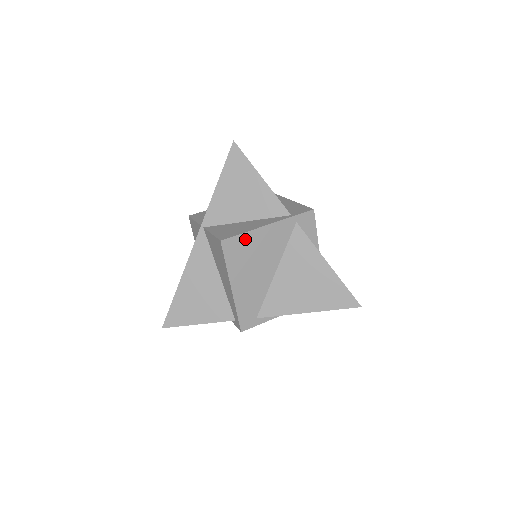
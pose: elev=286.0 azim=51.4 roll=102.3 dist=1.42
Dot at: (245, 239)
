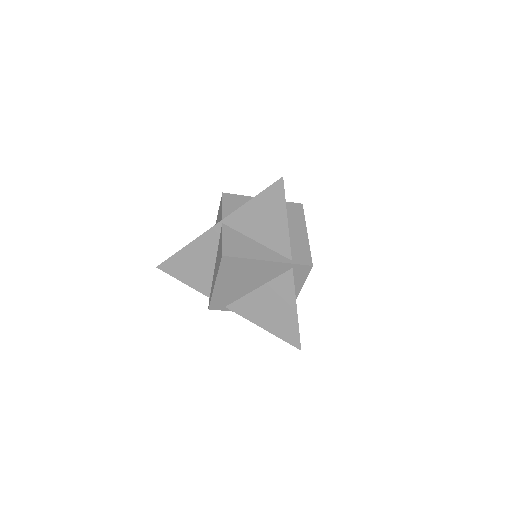
Dot at: (243, 262)
